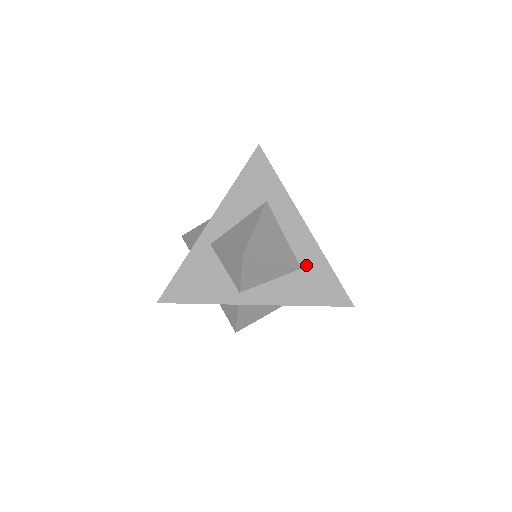
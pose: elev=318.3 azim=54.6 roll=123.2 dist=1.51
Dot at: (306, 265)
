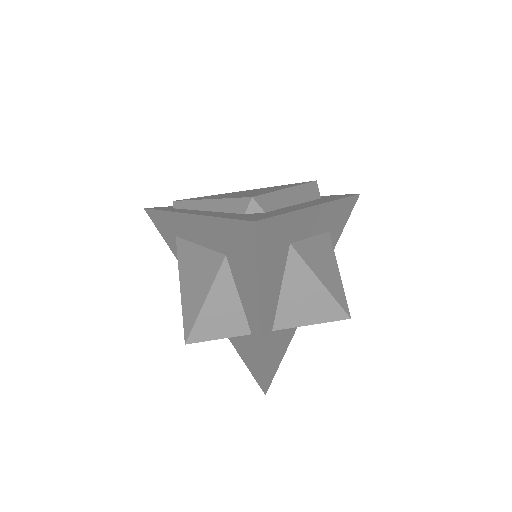
Dot at: (331, 225)
